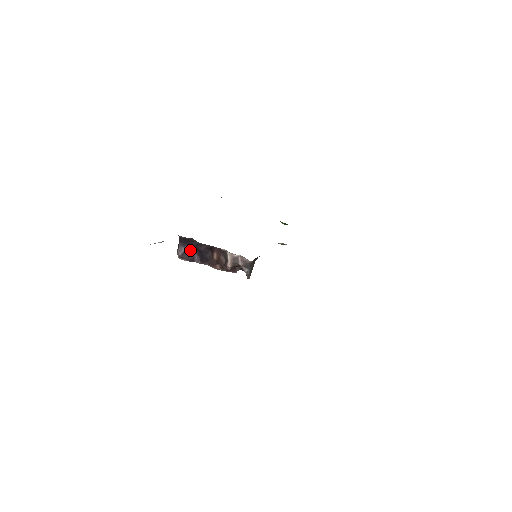
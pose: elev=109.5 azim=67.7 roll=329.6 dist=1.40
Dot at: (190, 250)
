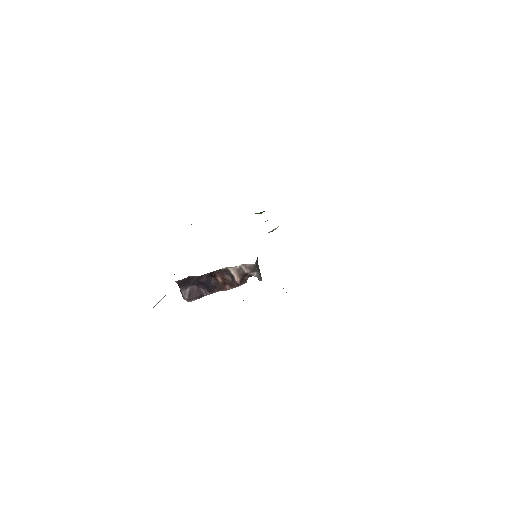
Dot at: (193, 288)
